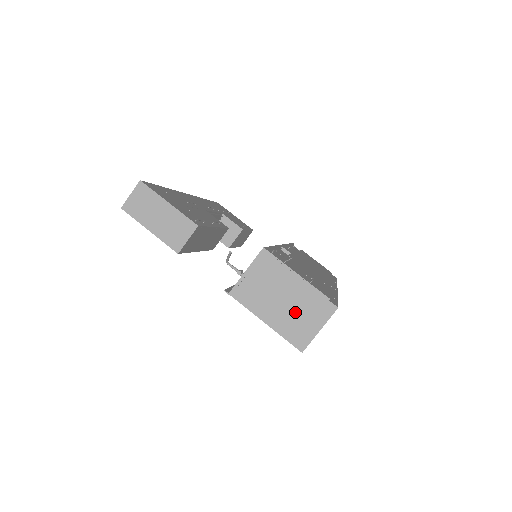
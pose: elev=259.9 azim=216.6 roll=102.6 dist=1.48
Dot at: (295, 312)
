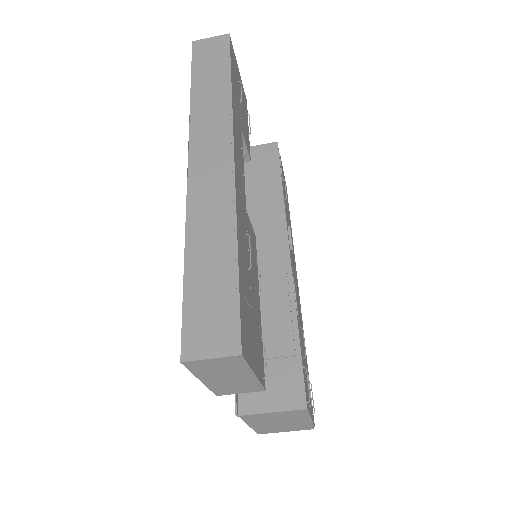
Dot at: (281, 426)
